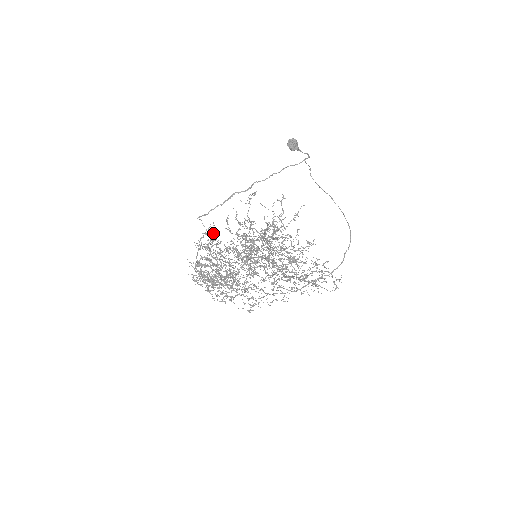
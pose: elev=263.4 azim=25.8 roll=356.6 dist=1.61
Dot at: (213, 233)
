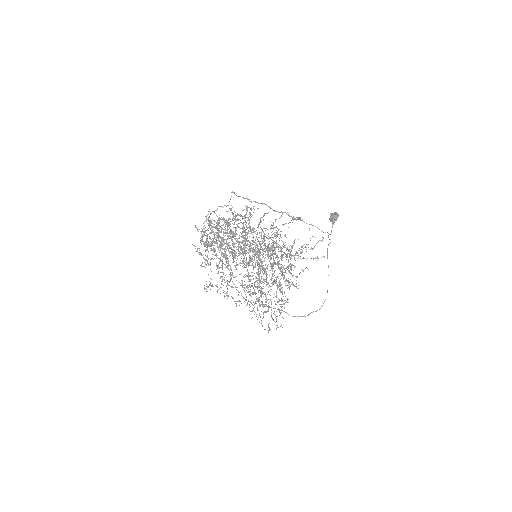
Dot at: occluded
